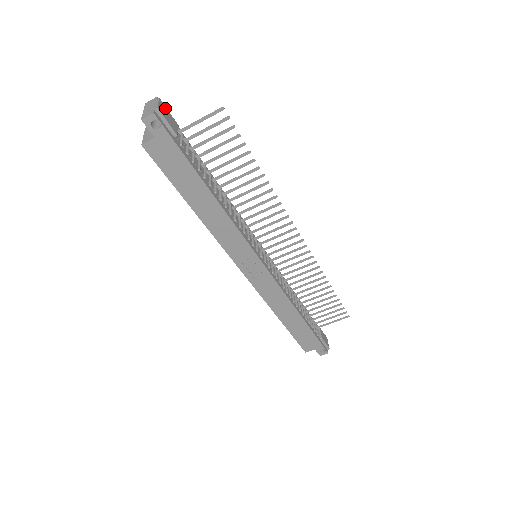
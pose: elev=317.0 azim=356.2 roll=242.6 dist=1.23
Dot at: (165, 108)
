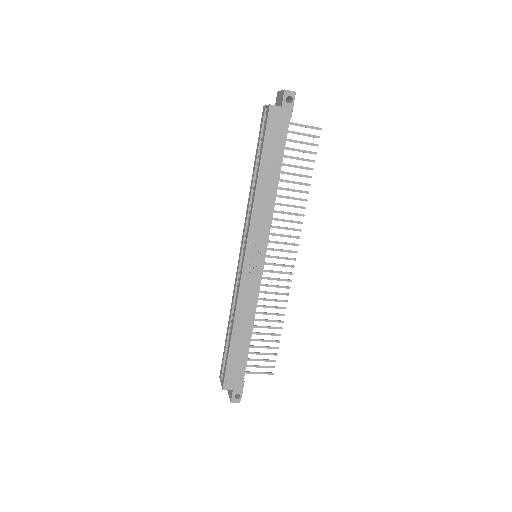
Dot at: occluded
